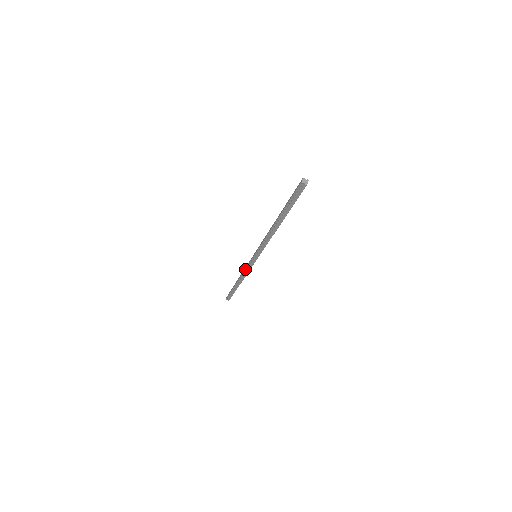
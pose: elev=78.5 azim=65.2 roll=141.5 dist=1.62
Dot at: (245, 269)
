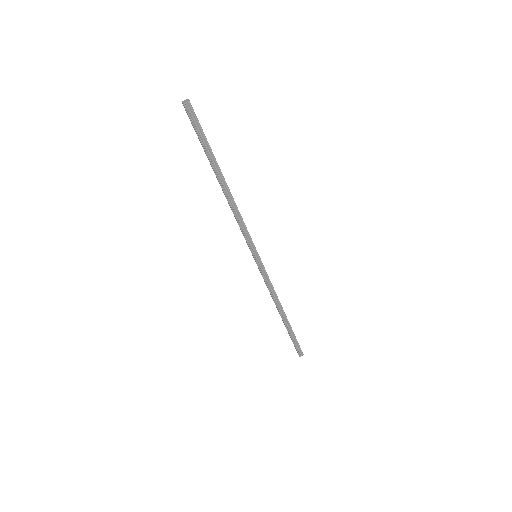
Dot at: (267, 286)
